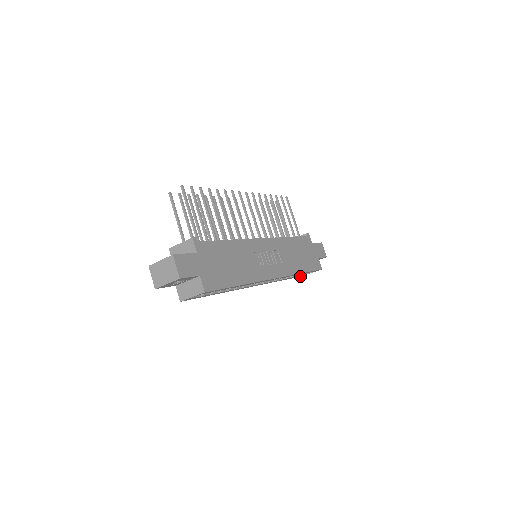
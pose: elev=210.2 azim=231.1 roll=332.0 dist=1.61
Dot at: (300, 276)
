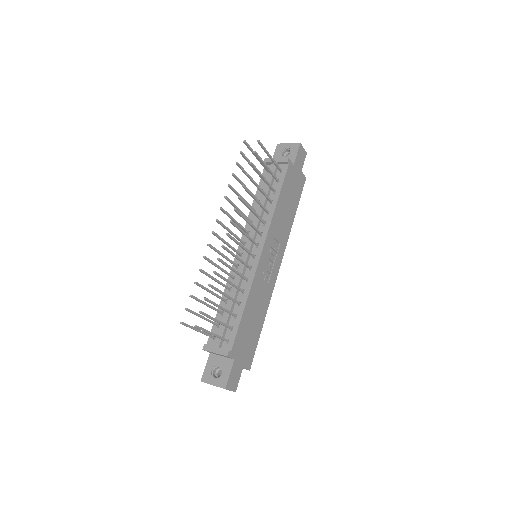
Dot at: occluded
